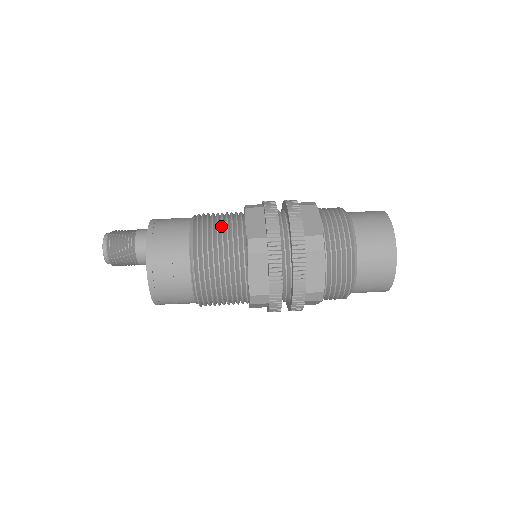
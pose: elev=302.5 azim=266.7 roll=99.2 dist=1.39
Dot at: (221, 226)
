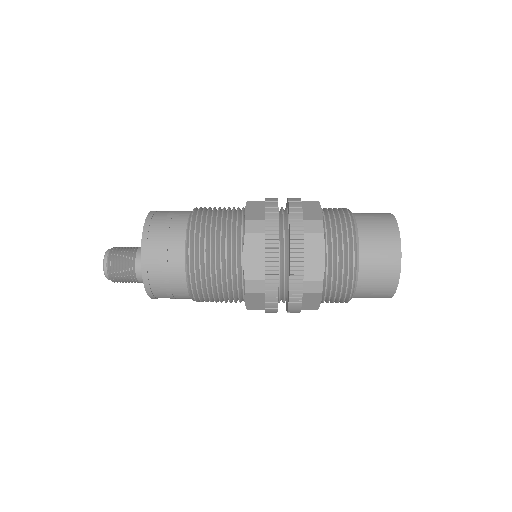
Dot at: occluded
